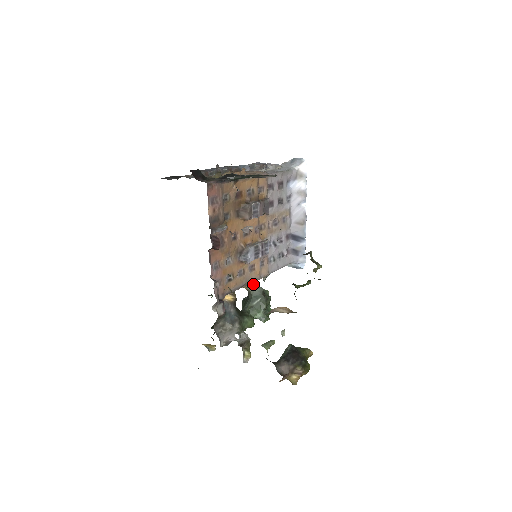
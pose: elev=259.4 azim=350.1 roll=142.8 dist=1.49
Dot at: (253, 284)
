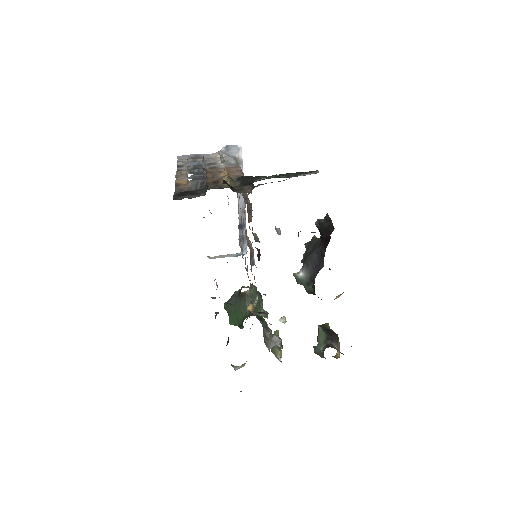
Dot at: occluded
